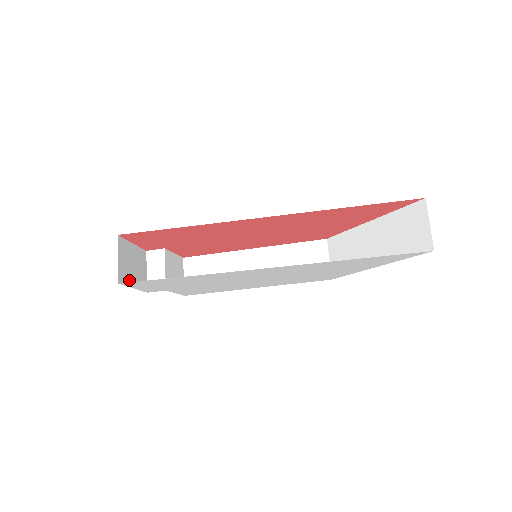
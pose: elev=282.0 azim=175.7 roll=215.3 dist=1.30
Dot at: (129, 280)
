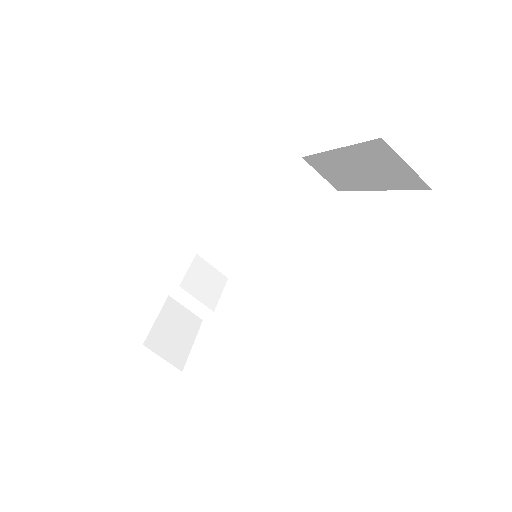
Dot at: (184, 348)
